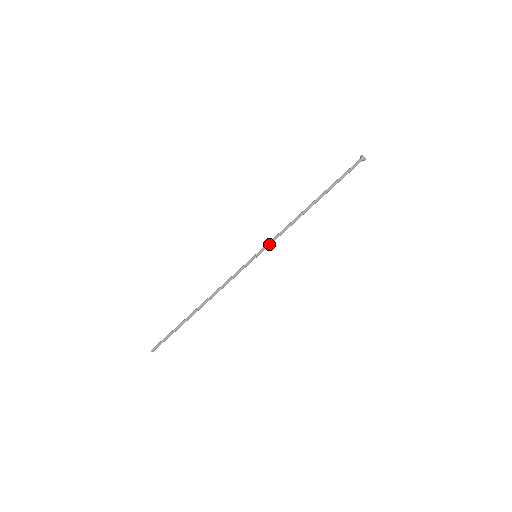
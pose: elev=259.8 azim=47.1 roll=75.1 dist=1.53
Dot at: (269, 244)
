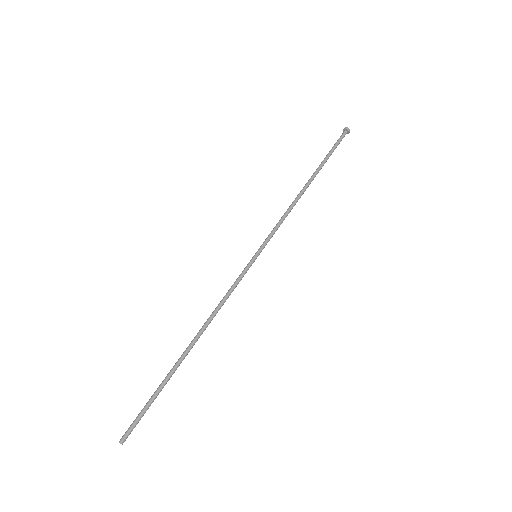
Dot at: (269, 237)
